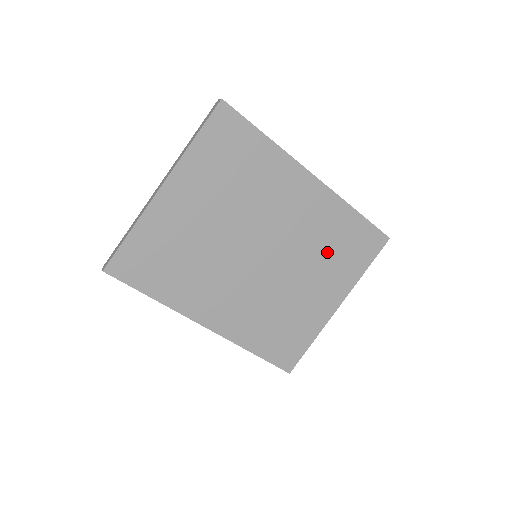
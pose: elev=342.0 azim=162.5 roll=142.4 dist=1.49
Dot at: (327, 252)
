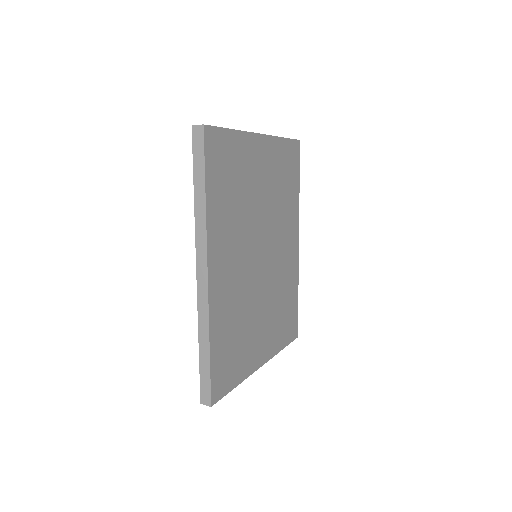
Dot at: (279, 305)
